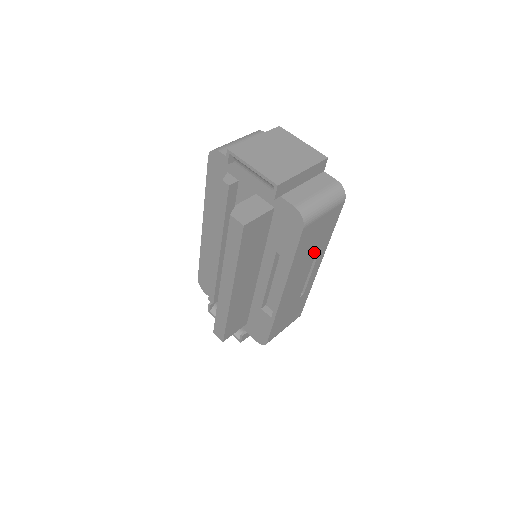
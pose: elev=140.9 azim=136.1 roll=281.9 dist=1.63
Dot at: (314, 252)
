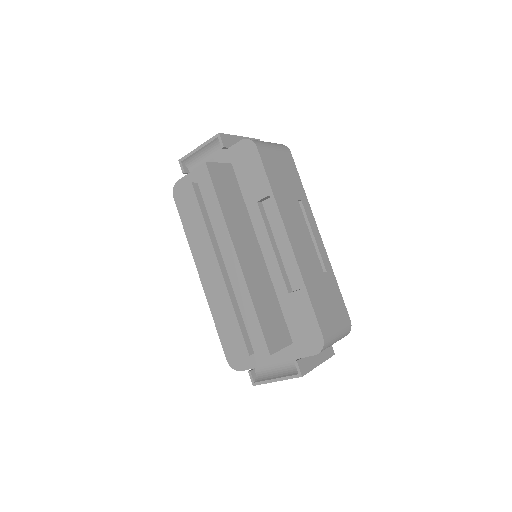
Dot at: (296, 201)
